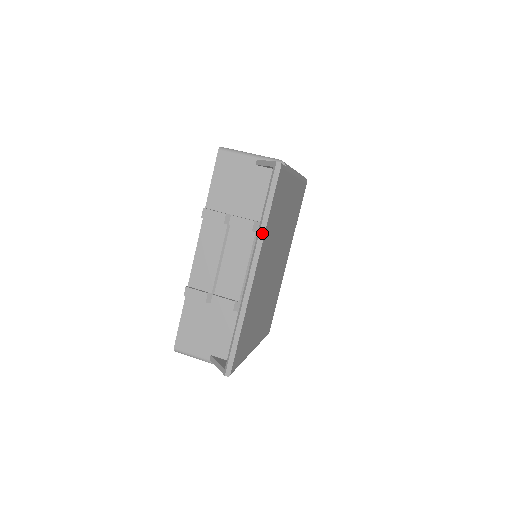
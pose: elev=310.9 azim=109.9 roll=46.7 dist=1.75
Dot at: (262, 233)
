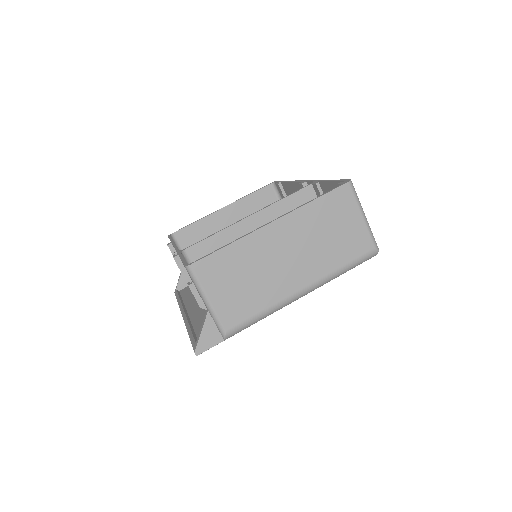
Dot at: occluded
